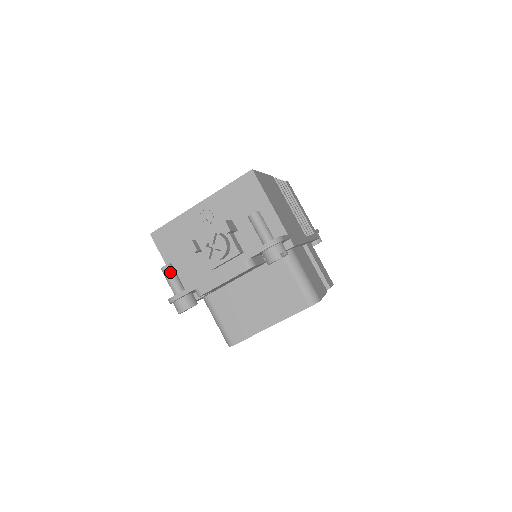
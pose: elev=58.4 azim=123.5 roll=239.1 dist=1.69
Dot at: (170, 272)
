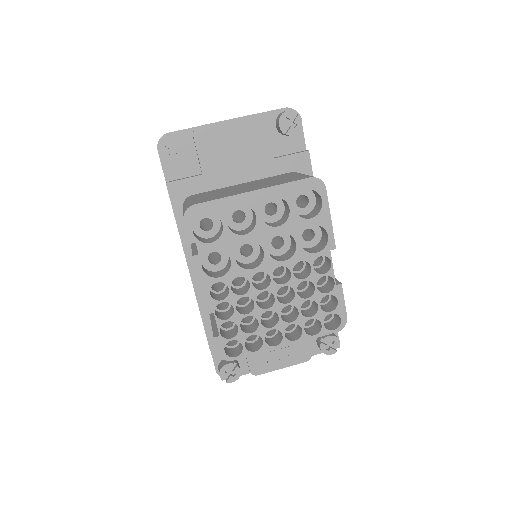
Dot at: occluded
